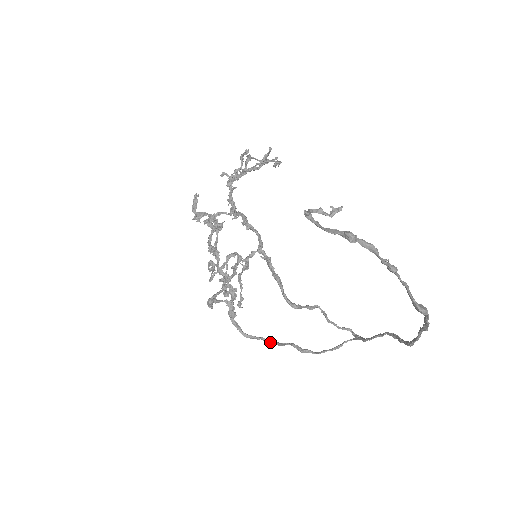
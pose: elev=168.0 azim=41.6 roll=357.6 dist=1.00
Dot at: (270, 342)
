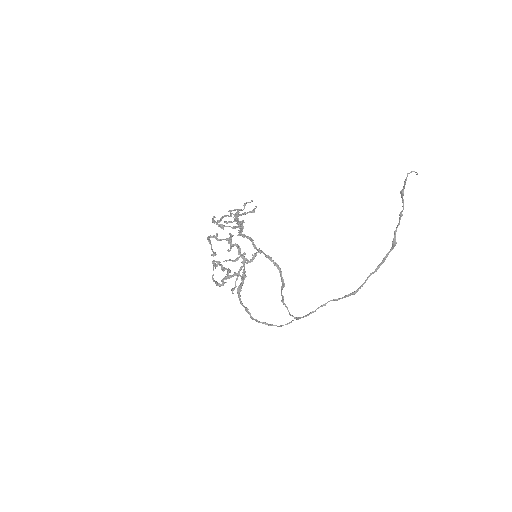
Dot at: (252, 317)
